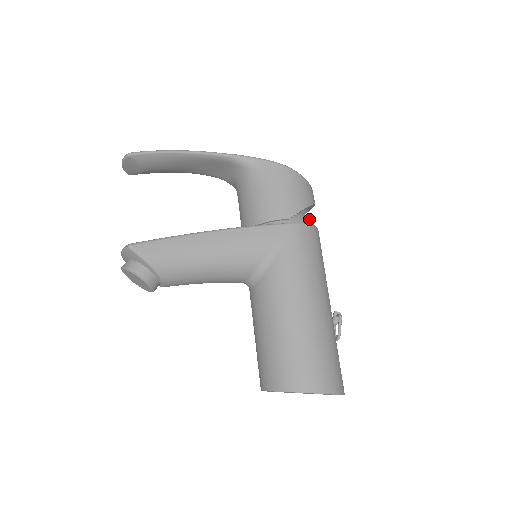
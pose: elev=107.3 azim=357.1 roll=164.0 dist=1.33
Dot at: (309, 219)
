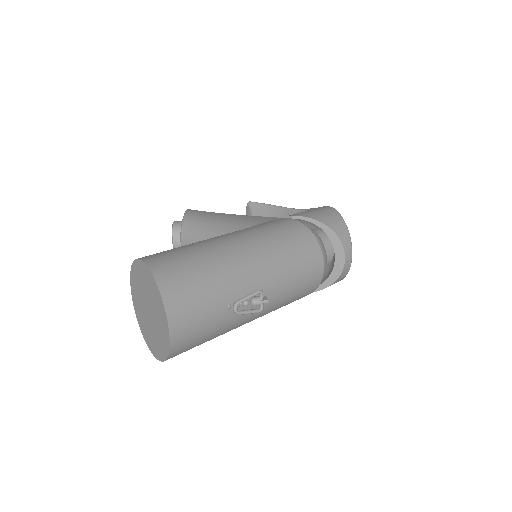
Dot at: (317, 235)
